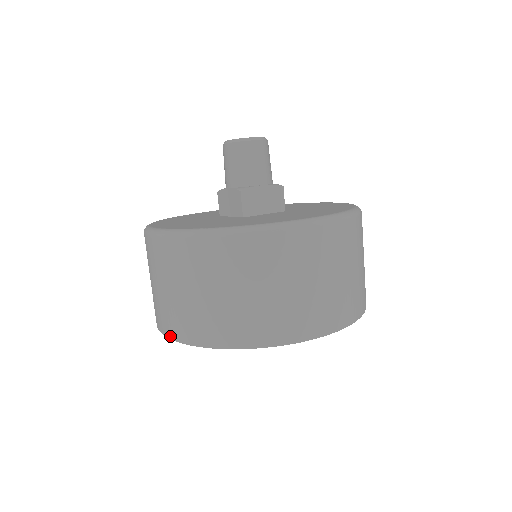
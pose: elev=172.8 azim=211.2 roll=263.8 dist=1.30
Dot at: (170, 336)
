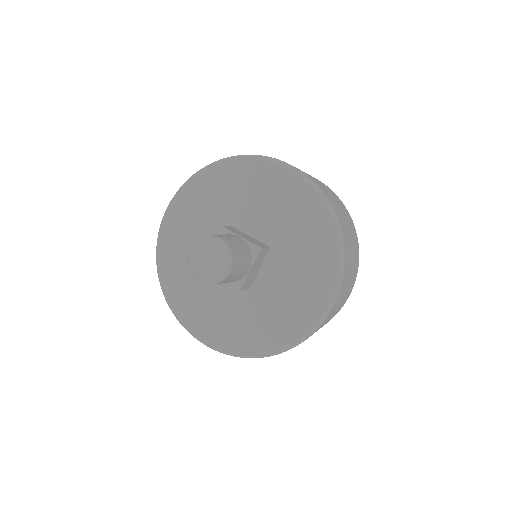
Dot at: occluded
